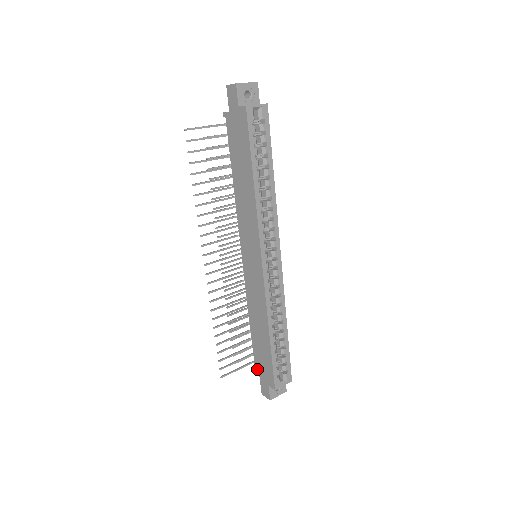
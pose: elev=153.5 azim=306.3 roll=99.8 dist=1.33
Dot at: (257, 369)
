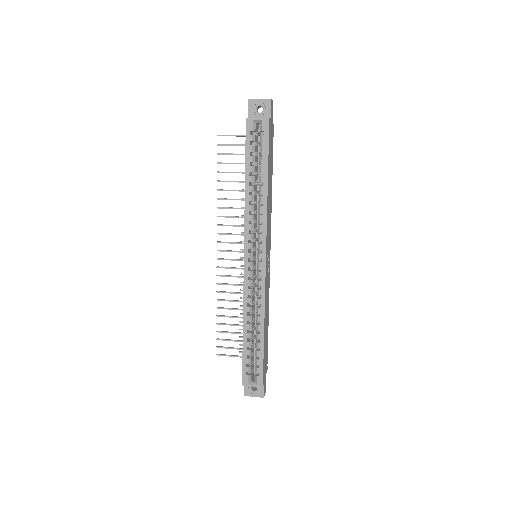
Dot at: occluded
